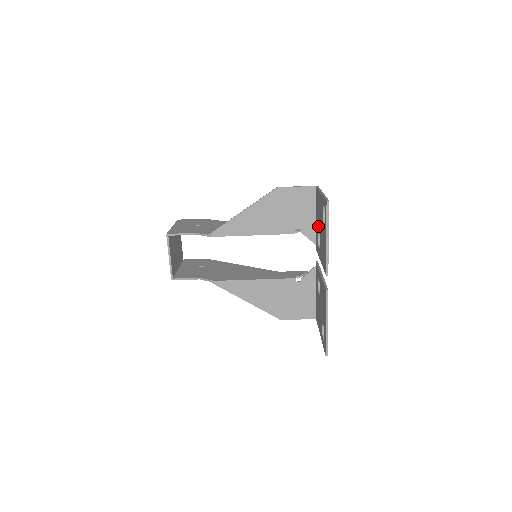
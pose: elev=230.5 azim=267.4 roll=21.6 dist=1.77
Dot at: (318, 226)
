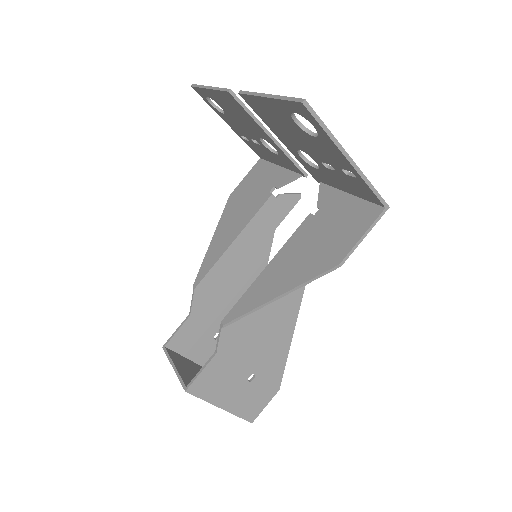
Dot at: (264, 148)
